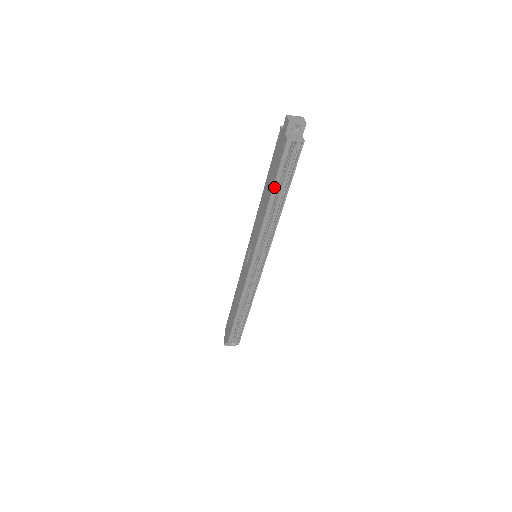
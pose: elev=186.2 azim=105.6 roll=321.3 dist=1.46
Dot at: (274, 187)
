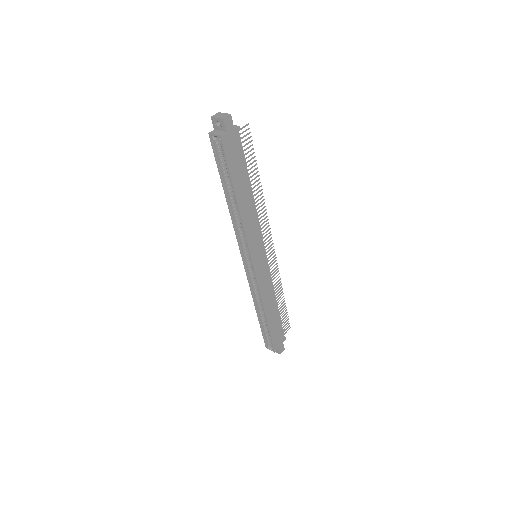
Dot at: (222, 181)
